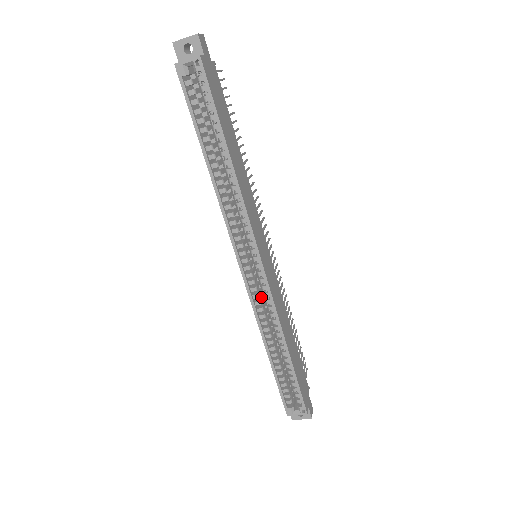
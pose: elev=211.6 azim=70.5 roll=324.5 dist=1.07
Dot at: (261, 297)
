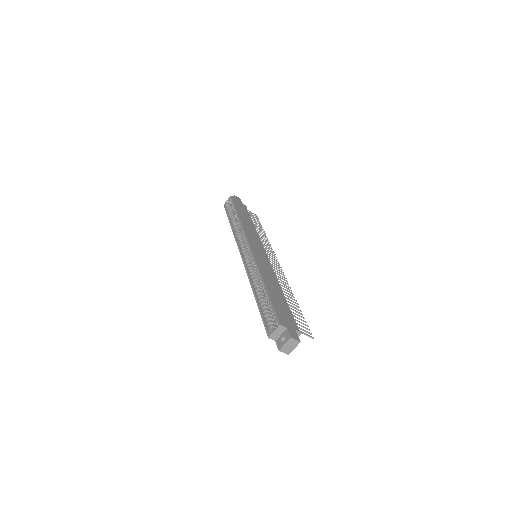
Dot at: (255, 270)
